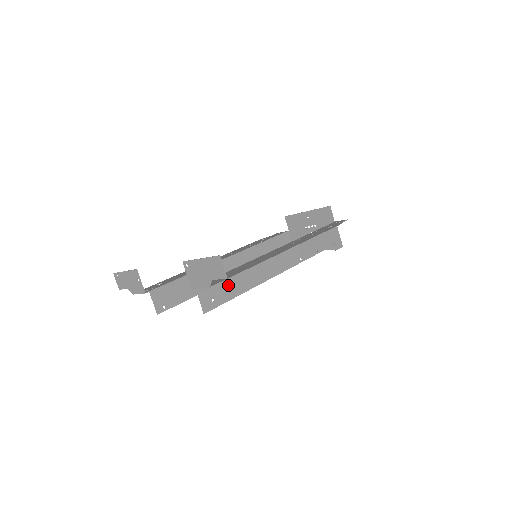
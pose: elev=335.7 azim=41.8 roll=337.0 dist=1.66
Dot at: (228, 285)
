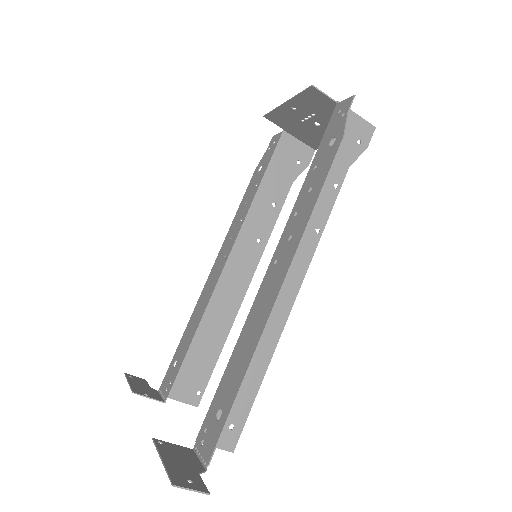
Dot at: occluded
